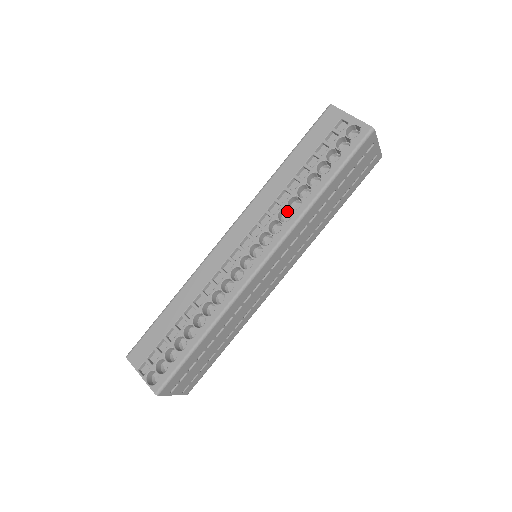
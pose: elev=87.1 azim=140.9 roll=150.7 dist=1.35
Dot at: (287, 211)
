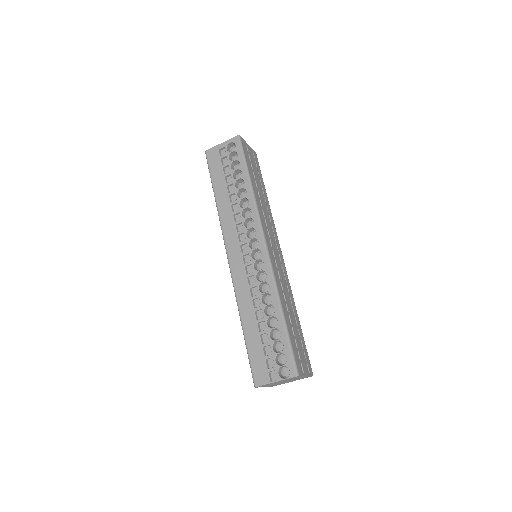
Dot at: (245, 213)
